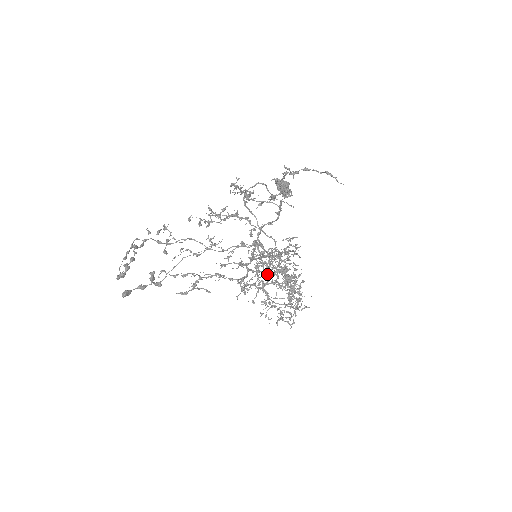
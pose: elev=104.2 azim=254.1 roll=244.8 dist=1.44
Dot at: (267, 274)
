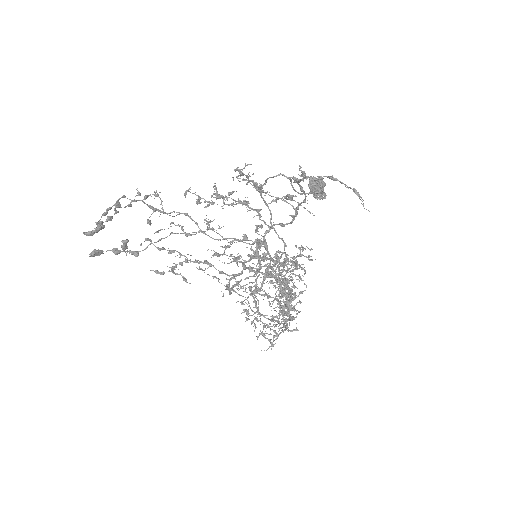
Dot at: (263, 280)
